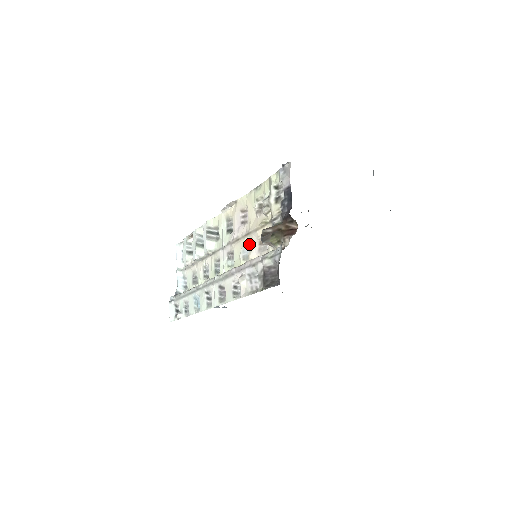
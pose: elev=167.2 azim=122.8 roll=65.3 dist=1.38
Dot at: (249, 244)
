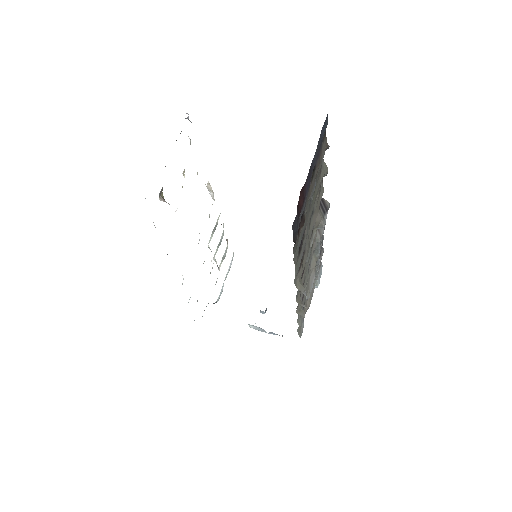
Dot at: occluded
